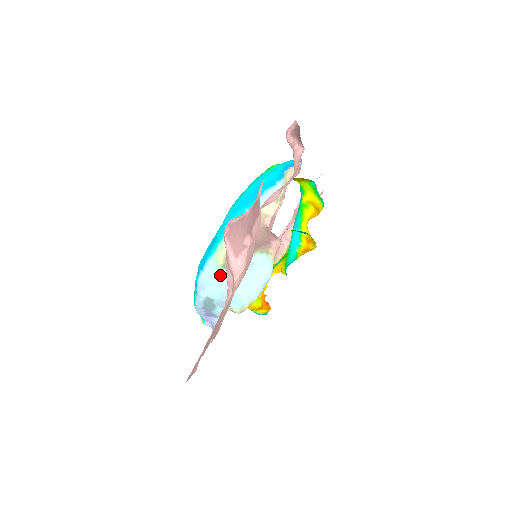
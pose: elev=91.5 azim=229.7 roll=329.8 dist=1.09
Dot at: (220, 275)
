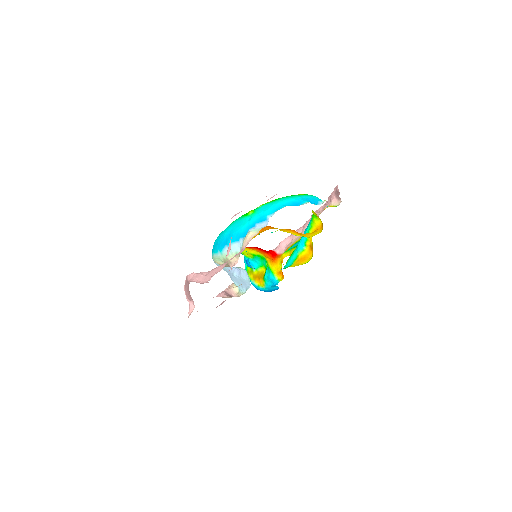
Dot at: (224, 267)
